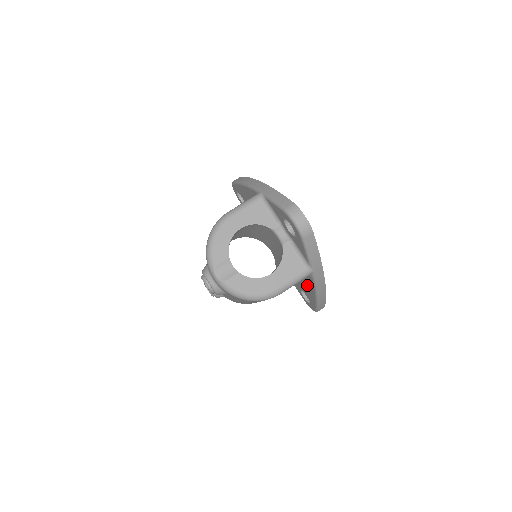
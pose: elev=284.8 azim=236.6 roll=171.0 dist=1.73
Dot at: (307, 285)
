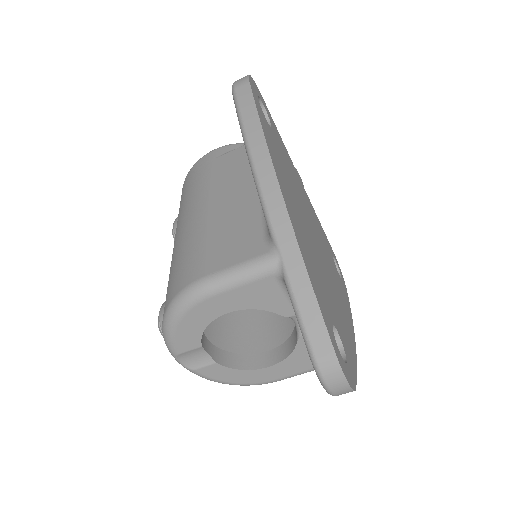
Dot at: occluded
